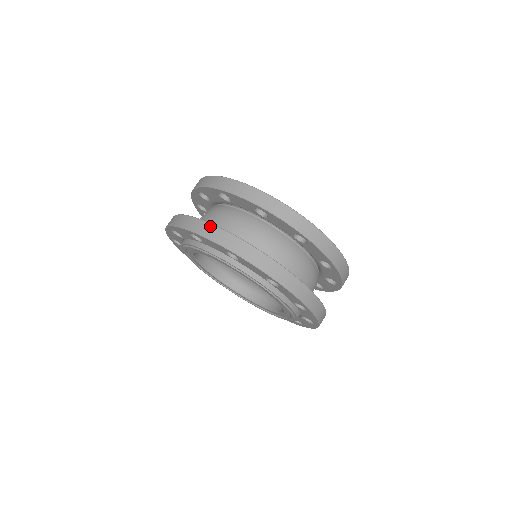
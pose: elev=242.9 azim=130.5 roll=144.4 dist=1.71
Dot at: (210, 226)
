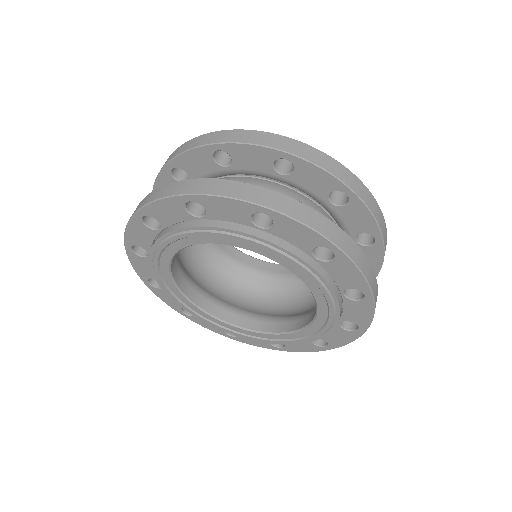
Dot at: (222, 182)
